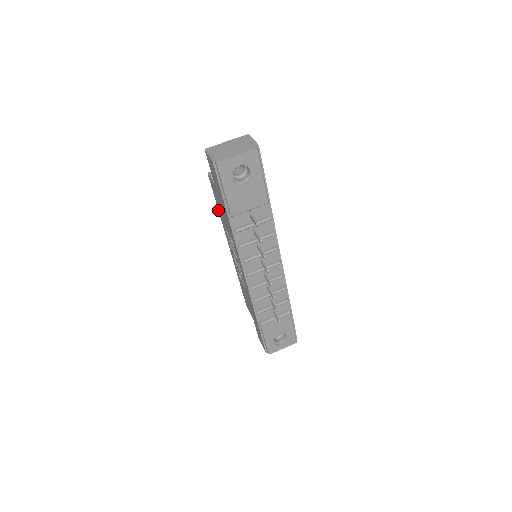
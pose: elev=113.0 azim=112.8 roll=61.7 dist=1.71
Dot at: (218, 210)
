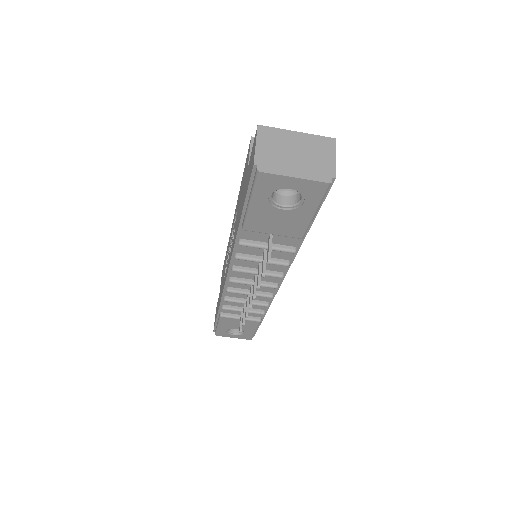
Dot at: occluded
